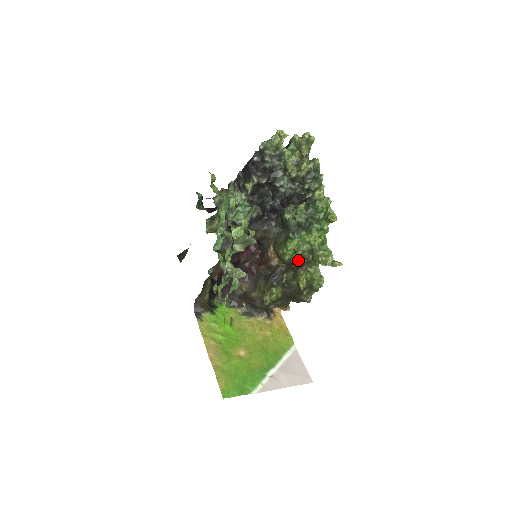
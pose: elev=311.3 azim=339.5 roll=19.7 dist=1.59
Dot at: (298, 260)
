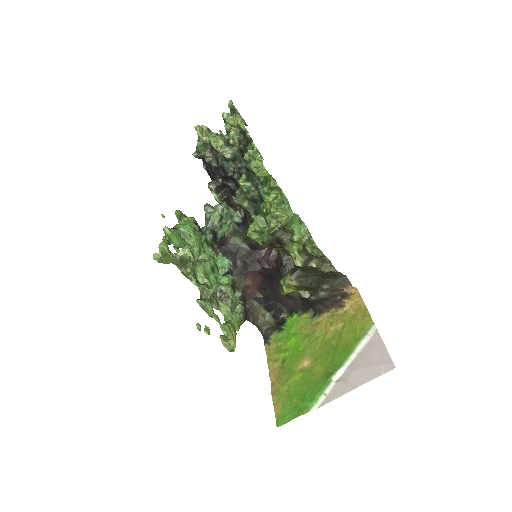
Dot at: (271, 238)
